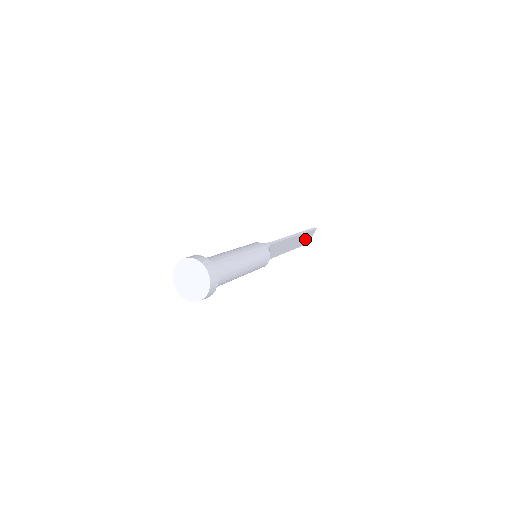
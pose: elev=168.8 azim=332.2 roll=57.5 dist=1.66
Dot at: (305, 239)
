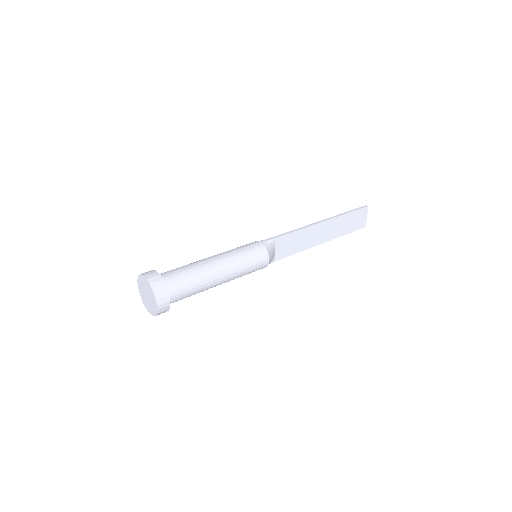
Dot at: (354, 222)
